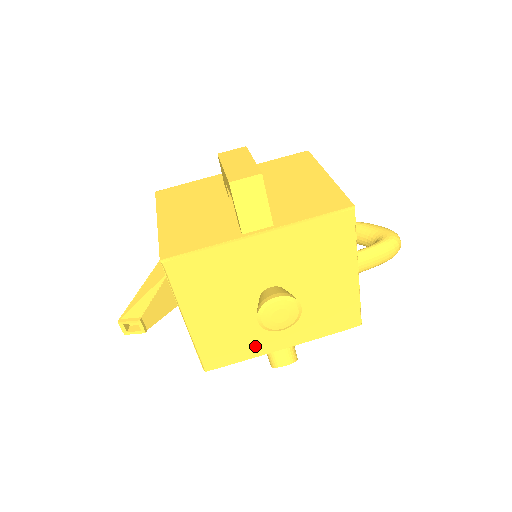
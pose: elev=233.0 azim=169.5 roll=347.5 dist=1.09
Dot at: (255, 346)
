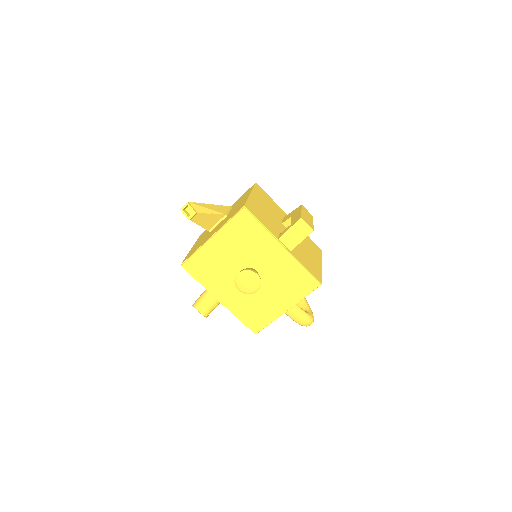
Dot at: (213, 284)
